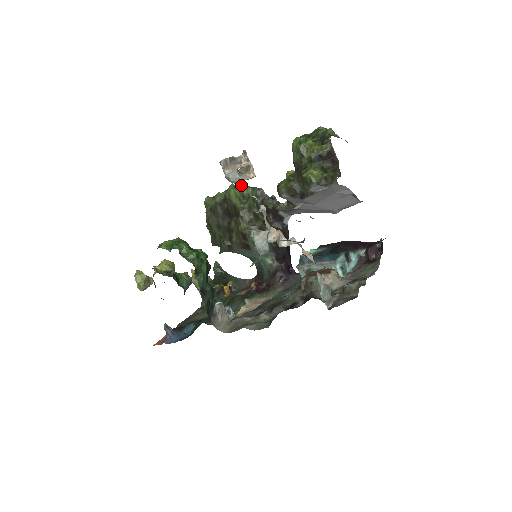
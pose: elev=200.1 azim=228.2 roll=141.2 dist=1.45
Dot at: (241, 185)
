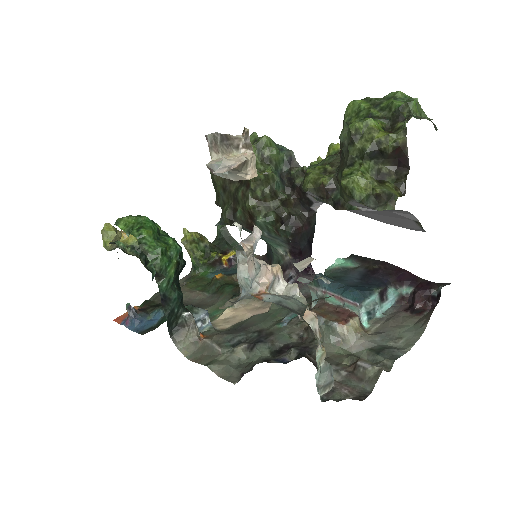
Dot at: (263, 142)
